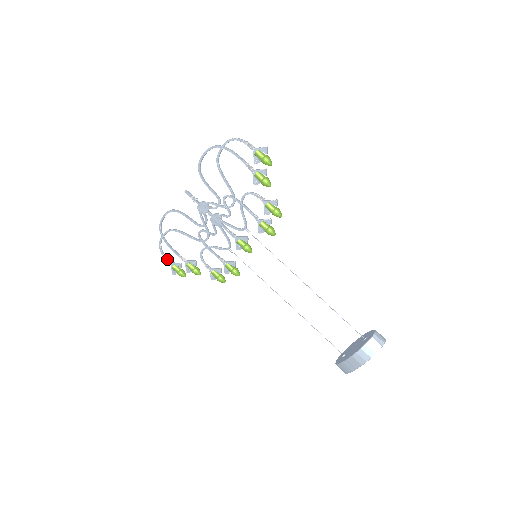
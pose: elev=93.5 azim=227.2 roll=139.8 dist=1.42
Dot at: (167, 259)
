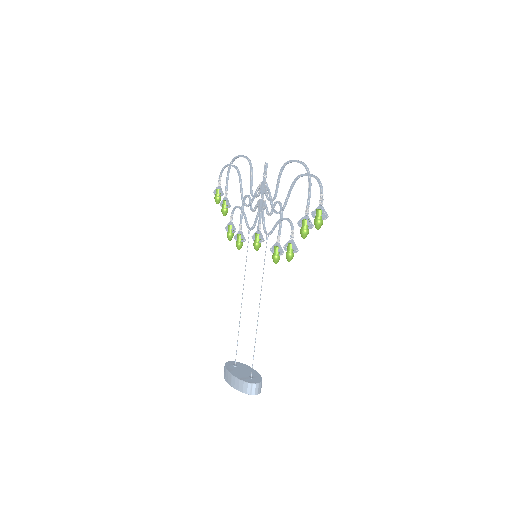
Dot at: (219, 180)
